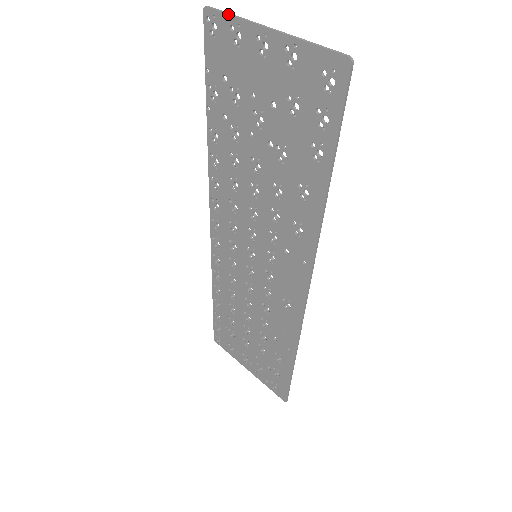
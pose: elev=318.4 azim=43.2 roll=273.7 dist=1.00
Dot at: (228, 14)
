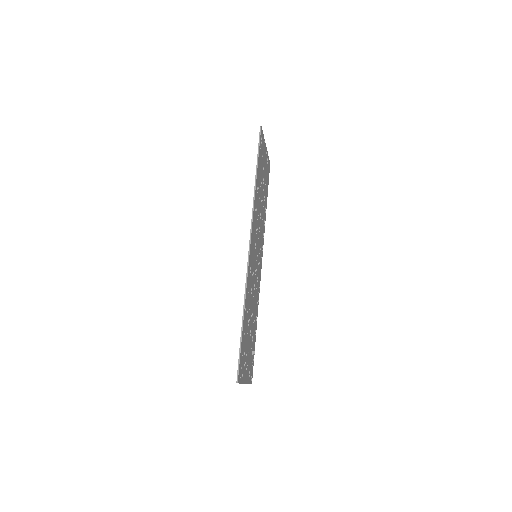
Dot at: (268, 157)
